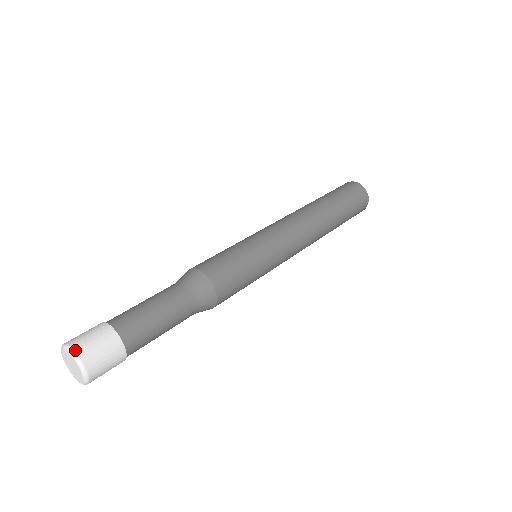
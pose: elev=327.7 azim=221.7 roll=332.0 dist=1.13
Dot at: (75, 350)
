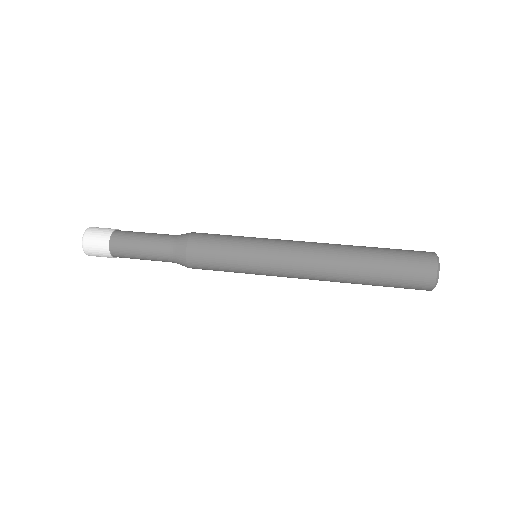
Dot at: (84, 236)
